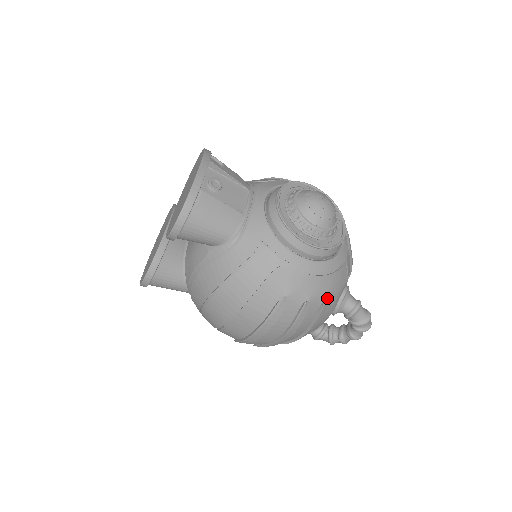
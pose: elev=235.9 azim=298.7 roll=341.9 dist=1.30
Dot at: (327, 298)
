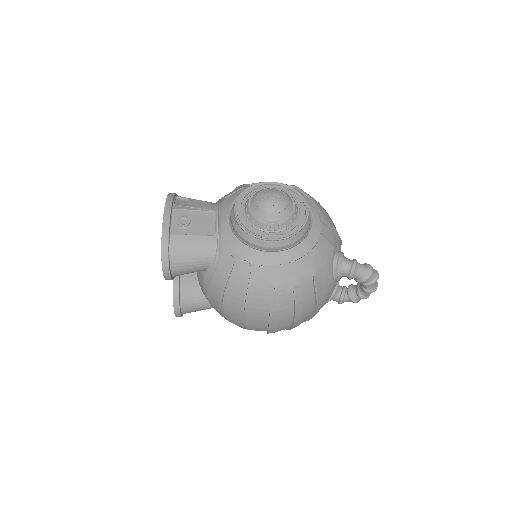
Dot at: (315, 274)
